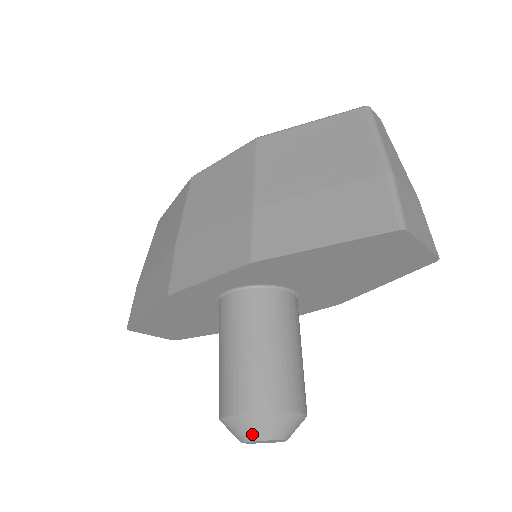
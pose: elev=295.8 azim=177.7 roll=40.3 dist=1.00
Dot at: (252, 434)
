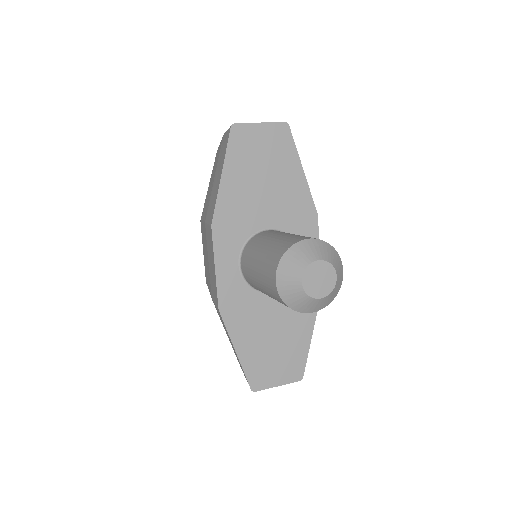
Dot at: (295, 275)
